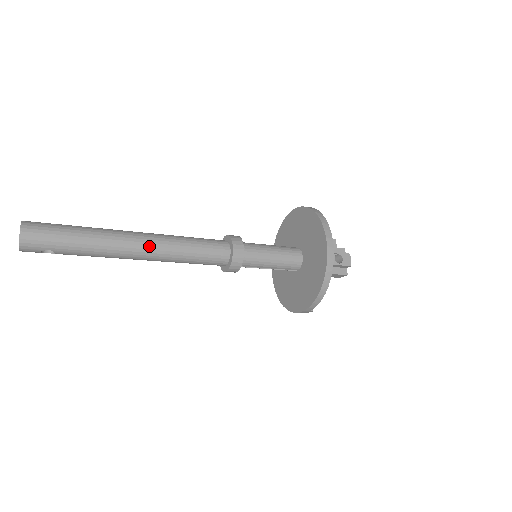
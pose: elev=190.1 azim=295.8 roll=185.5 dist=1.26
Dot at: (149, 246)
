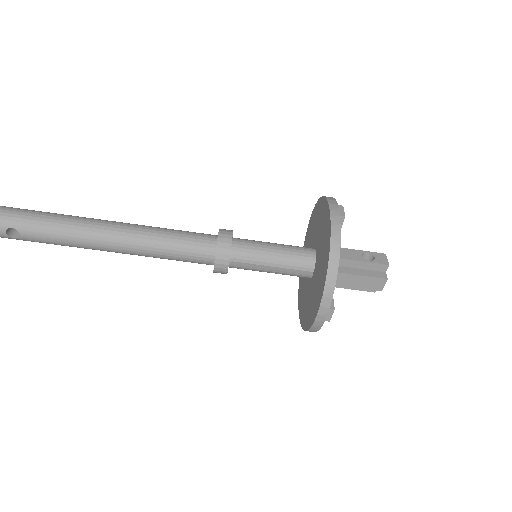
Dot at: (119, 228)
